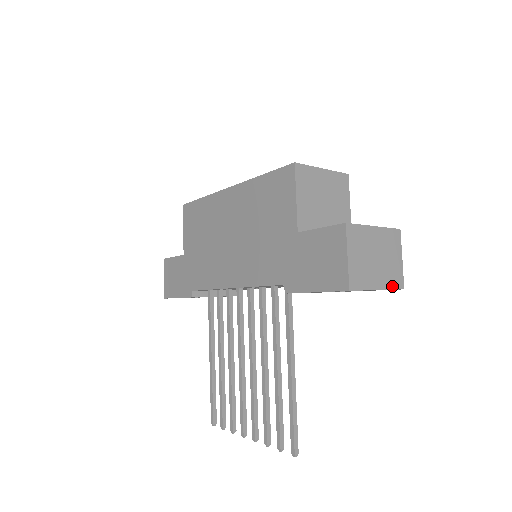
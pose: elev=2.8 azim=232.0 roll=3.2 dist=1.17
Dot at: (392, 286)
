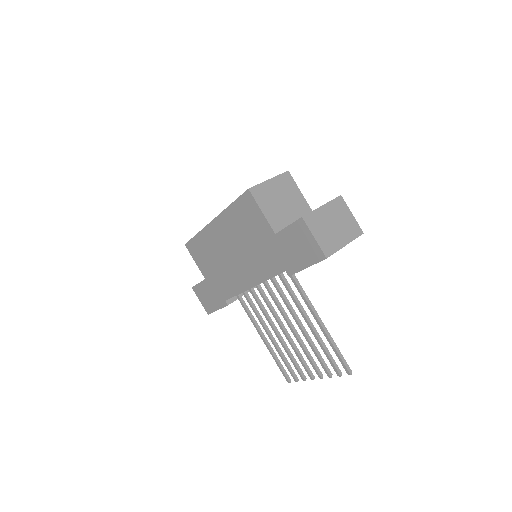
Dot at: (354, 237)
